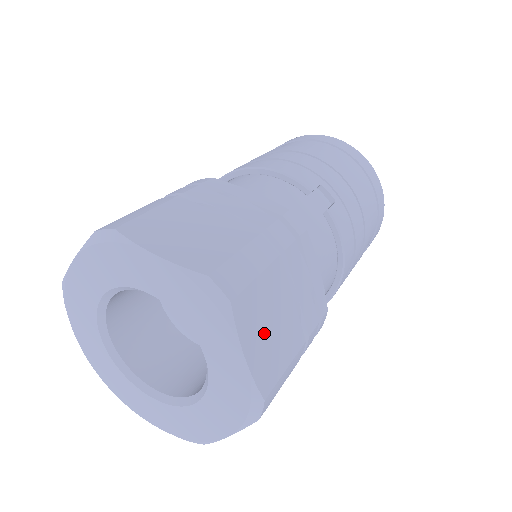
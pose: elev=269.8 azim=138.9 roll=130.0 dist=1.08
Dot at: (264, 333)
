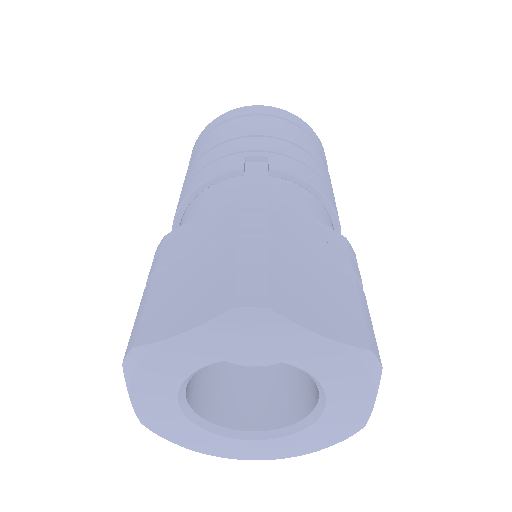
Dot at: (318, 304)
